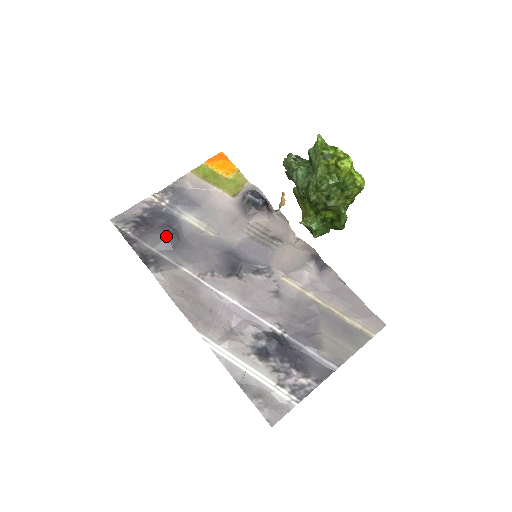
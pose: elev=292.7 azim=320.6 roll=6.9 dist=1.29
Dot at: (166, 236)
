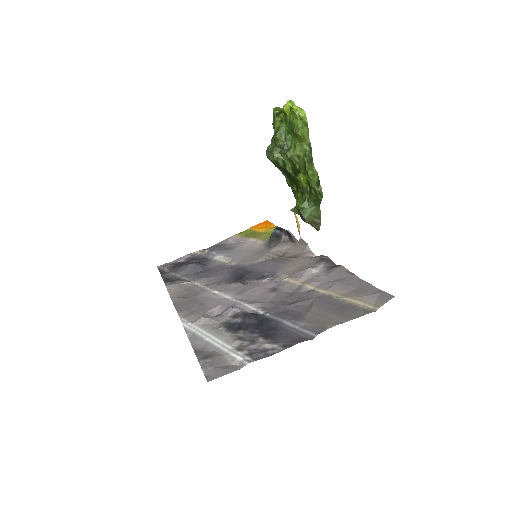
Dot at: (191, 264)
